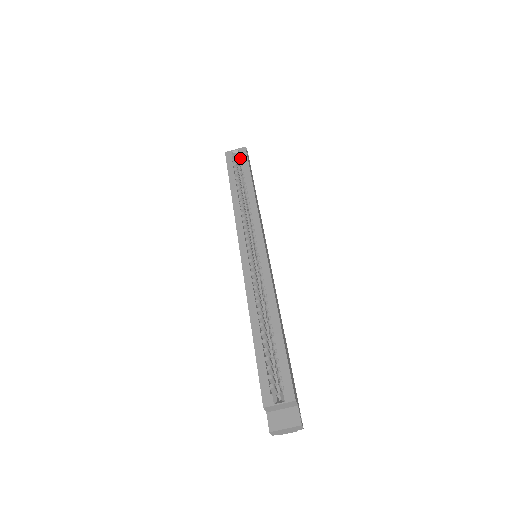
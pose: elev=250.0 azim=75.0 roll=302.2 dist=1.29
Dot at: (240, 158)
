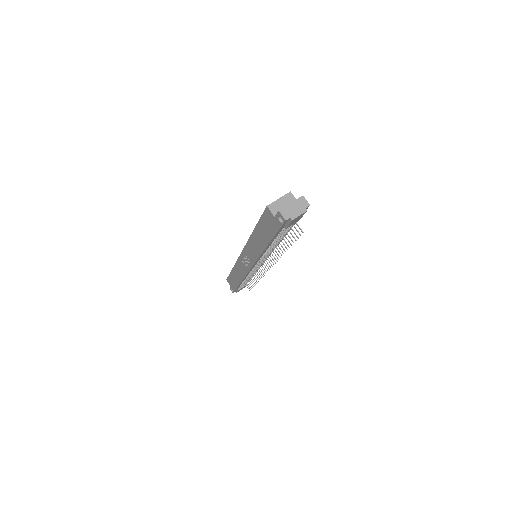
Dot at: occluded
